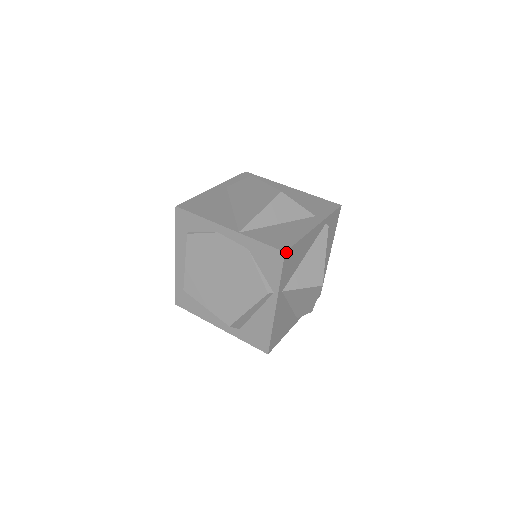
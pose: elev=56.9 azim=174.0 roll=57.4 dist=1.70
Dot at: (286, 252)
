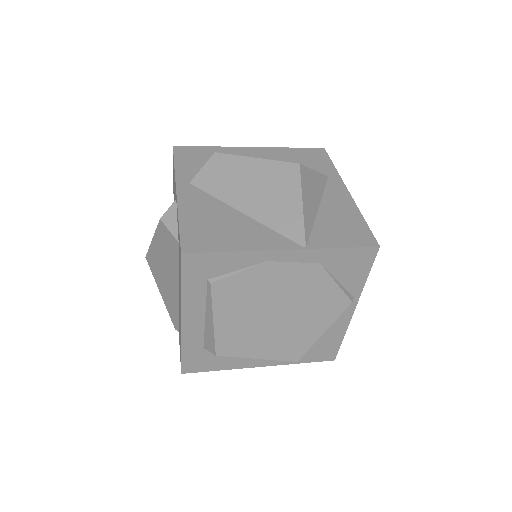
Dot at: (377, 245)
